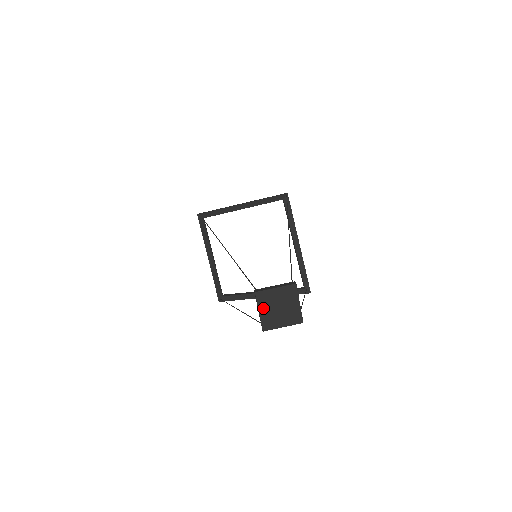
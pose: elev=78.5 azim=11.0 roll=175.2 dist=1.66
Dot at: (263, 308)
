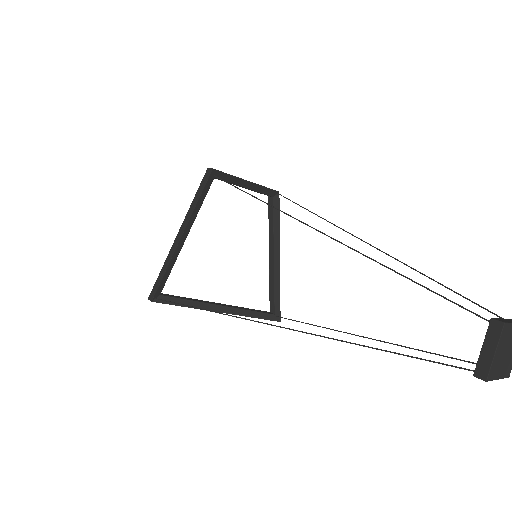
Dot at: (500, 348)
